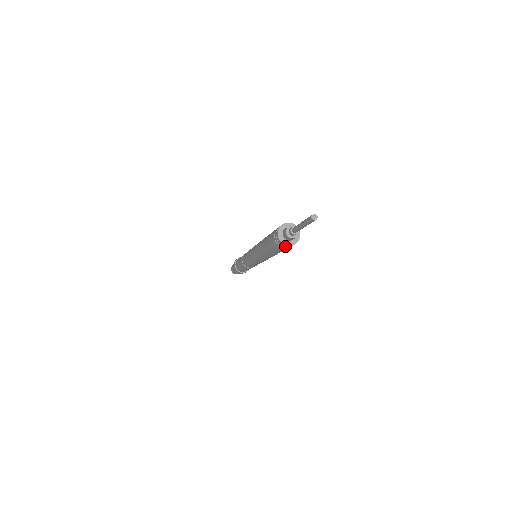
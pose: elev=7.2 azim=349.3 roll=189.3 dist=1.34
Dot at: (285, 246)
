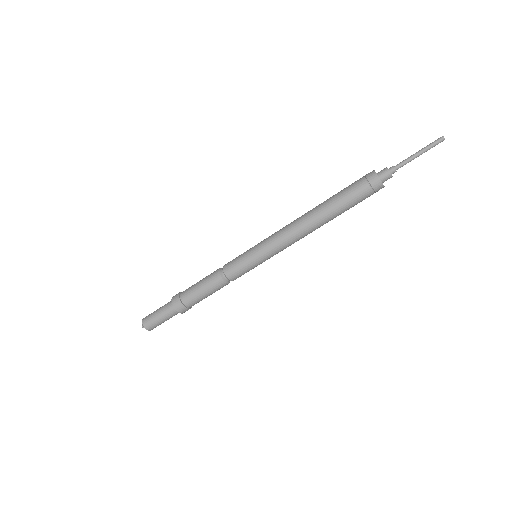
Dot at: (378, 188)
